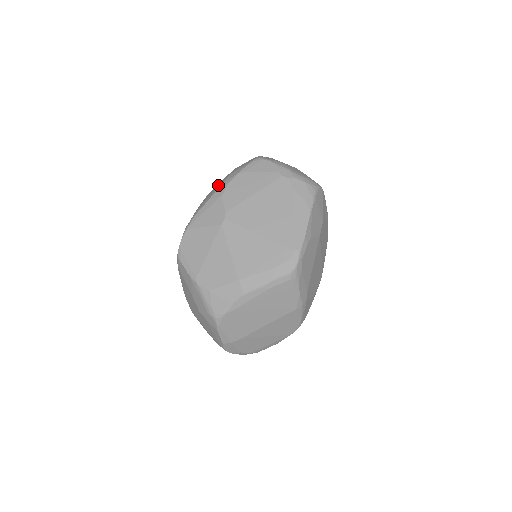
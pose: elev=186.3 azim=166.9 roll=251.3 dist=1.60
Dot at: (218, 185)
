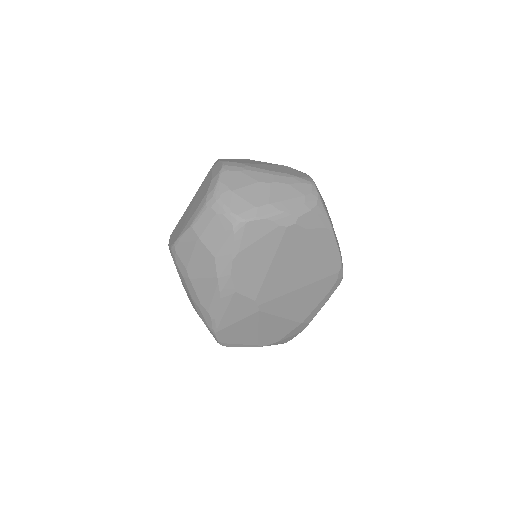
Dot at: (208, 276)
